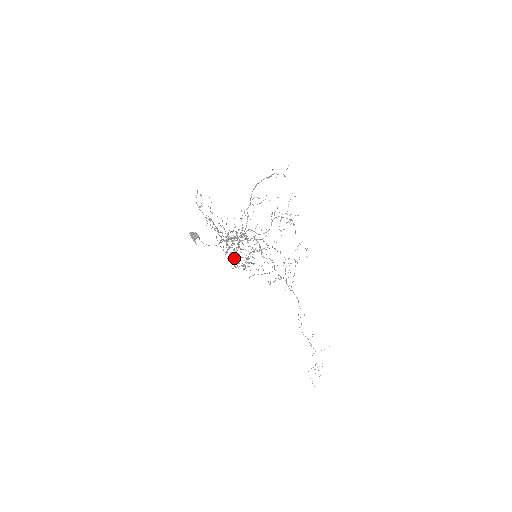
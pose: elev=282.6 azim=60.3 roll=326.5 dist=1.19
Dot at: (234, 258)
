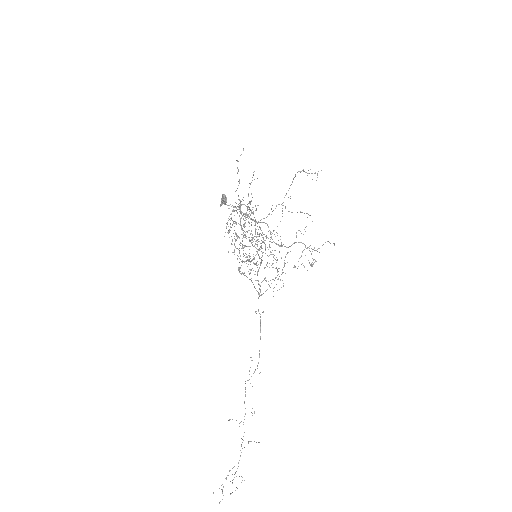
Dot at: occluded
